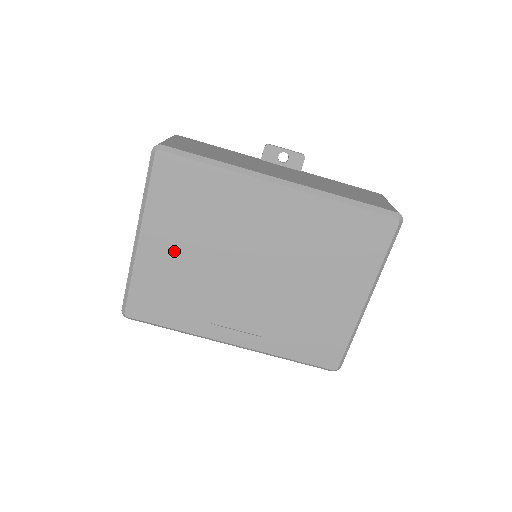
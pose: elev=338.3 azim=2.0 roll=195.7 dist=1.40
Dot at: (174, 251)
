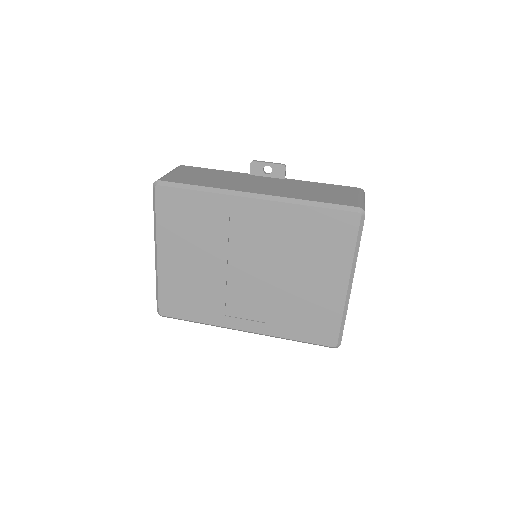
Dot at: (184, 261)
